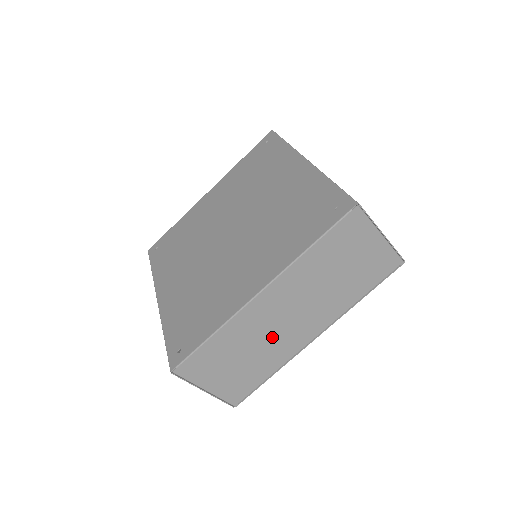
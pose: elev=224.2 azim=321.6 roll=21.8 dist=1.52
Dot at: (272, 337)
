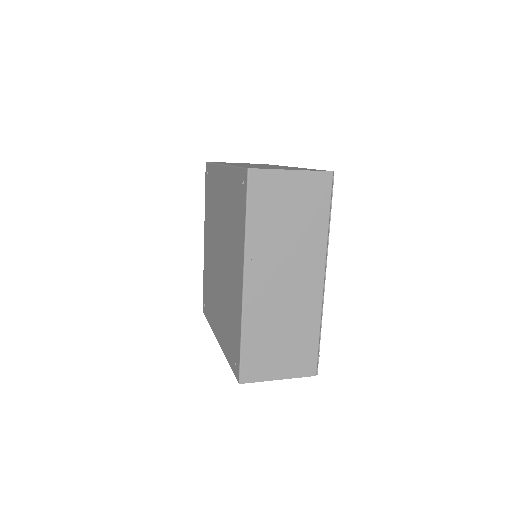
Dot at: occluded
